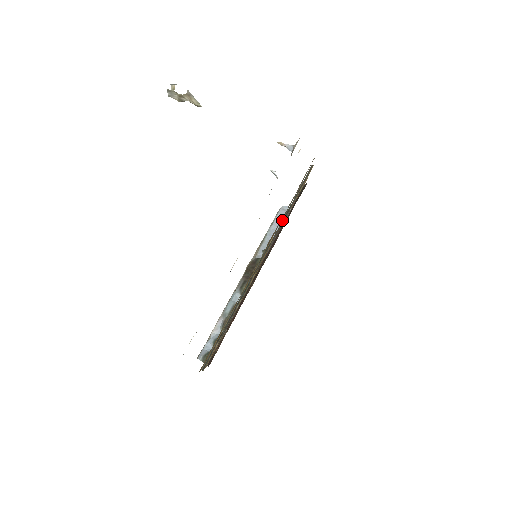
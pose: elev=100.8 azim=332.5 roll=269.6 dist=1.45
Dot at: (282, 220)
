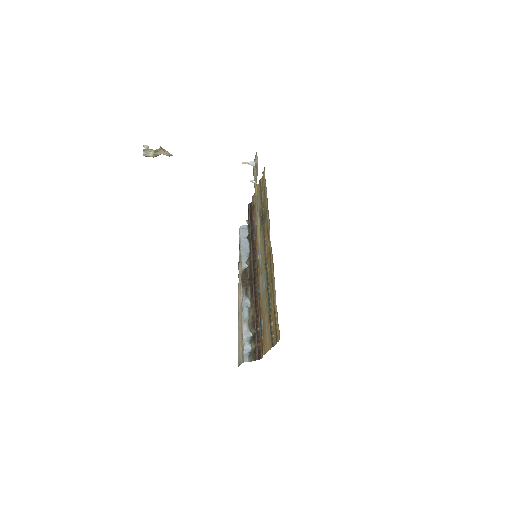
Dot at: (262, 222)
